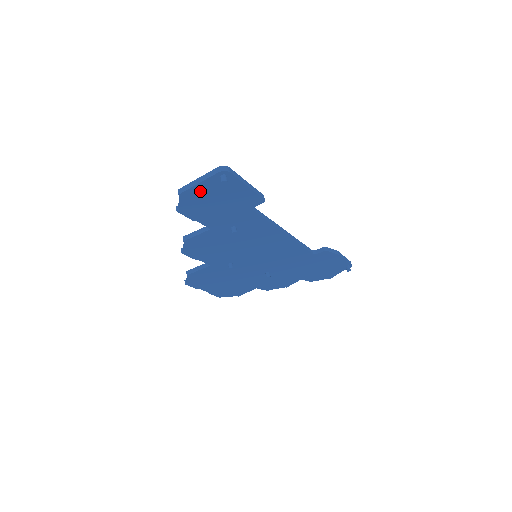
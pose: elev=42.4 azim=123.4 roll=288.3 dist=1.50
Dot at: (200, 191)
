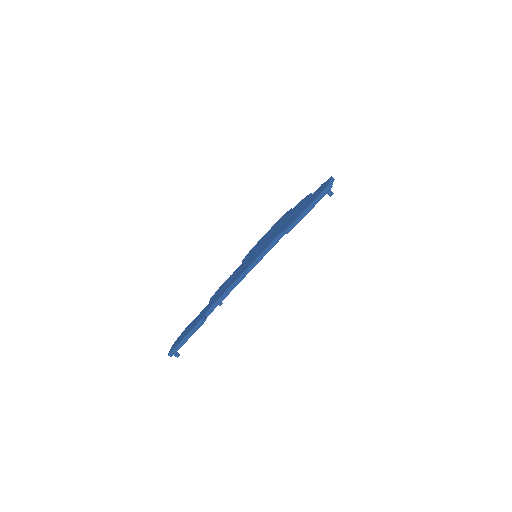
Dot at: occluded
